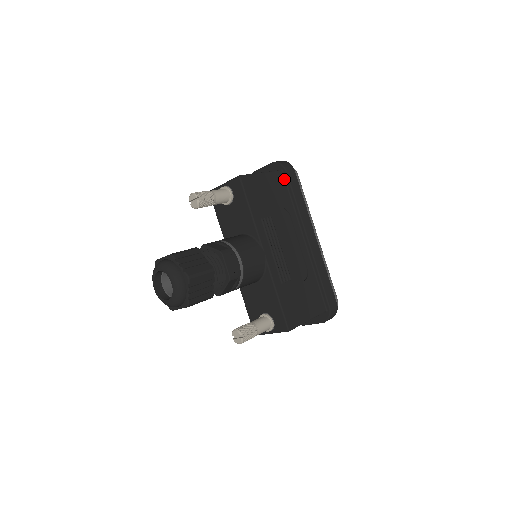
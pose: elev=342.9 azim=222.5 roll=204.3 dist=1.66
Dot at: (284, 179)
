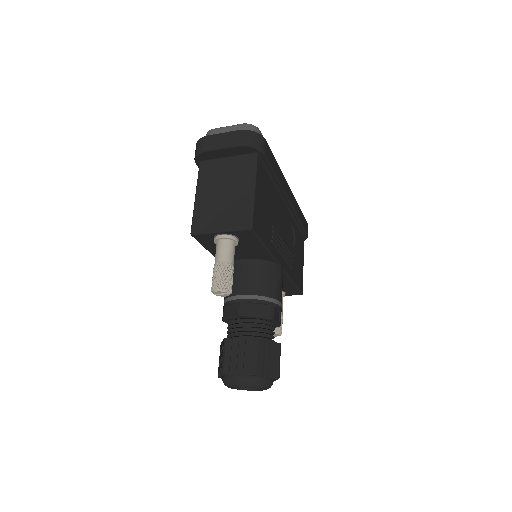
Dot at: (261, 162)
